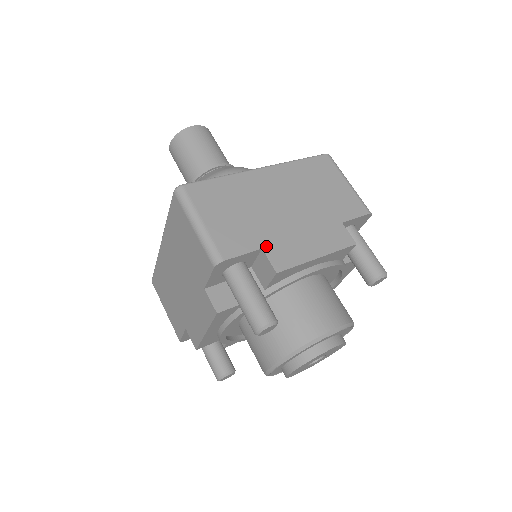
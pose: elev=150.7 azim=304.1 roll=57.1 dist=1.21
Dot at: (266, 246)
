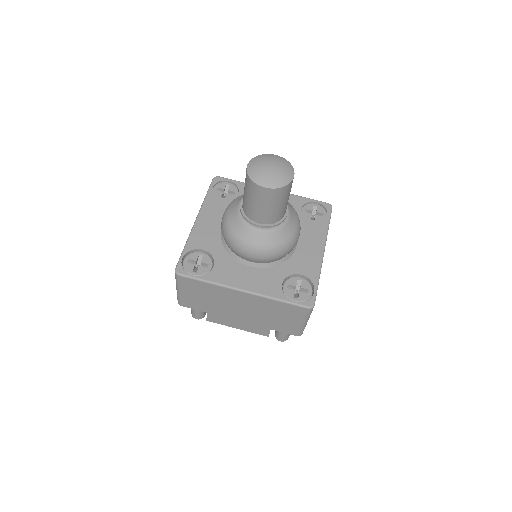
Dot at: (210, 313)
